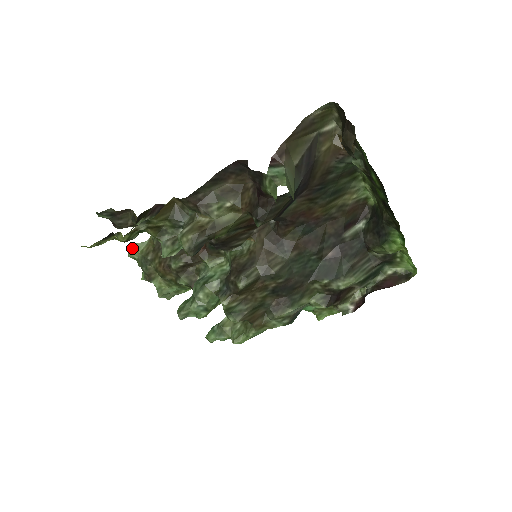
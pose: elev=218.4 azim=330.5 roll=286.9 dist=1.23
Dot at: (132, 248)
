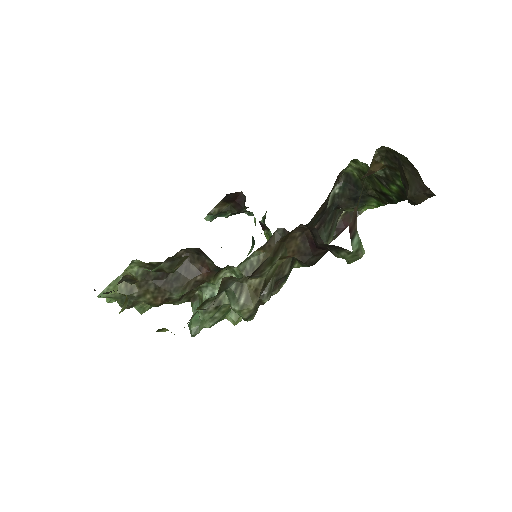
Dot at: occluded
